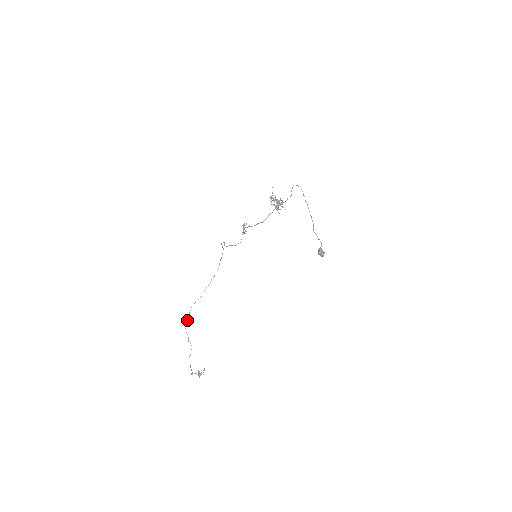
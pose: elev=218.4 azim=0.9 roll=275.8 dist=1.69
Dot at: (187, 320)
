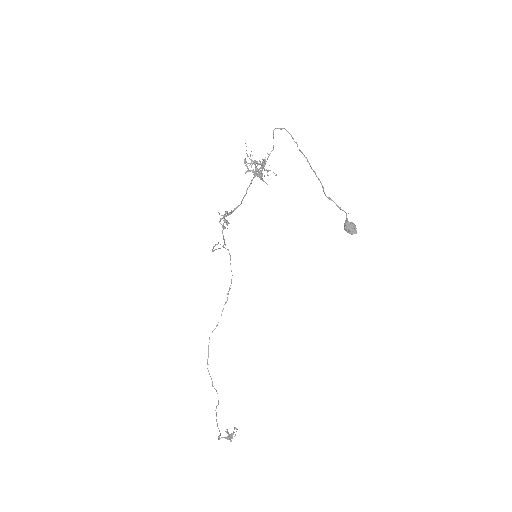
Dot at: occluded
